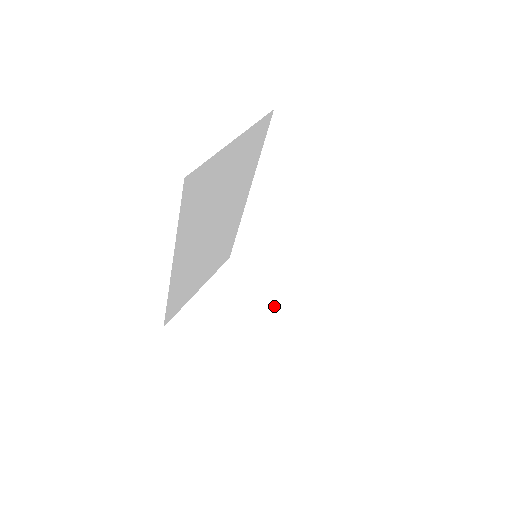
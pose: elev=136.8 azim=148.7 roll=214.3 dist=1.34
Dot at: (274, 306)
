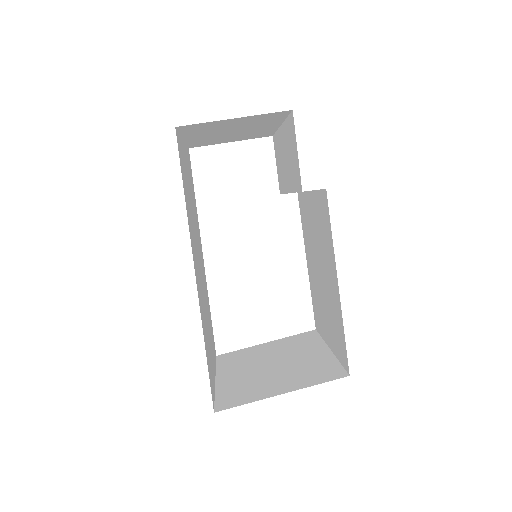
Dot at: (297, 345)
